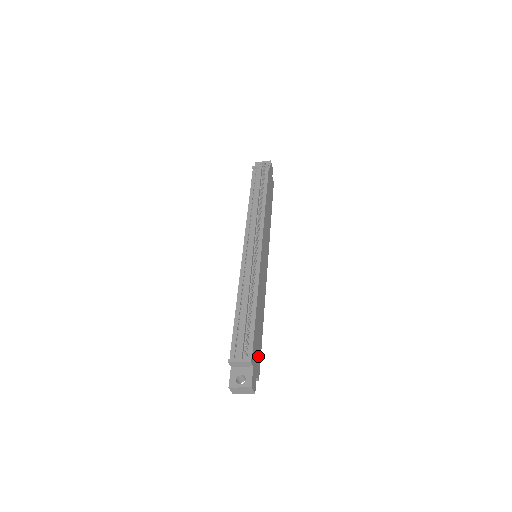
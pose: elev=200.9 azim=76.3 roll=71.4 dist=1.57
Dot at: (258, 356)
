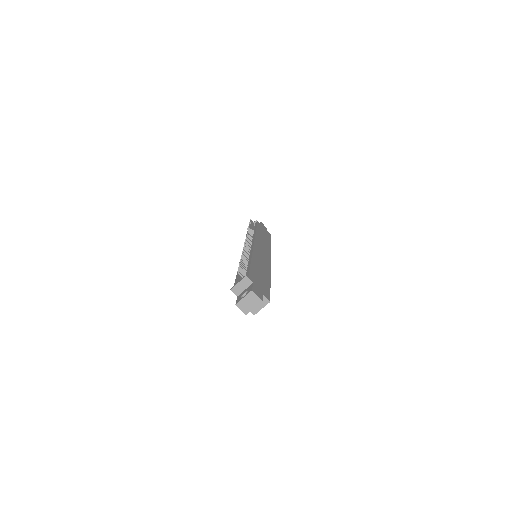
Dot at: (264, 288)
